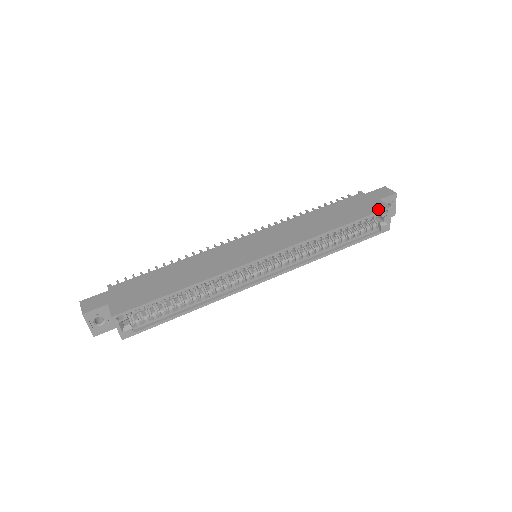
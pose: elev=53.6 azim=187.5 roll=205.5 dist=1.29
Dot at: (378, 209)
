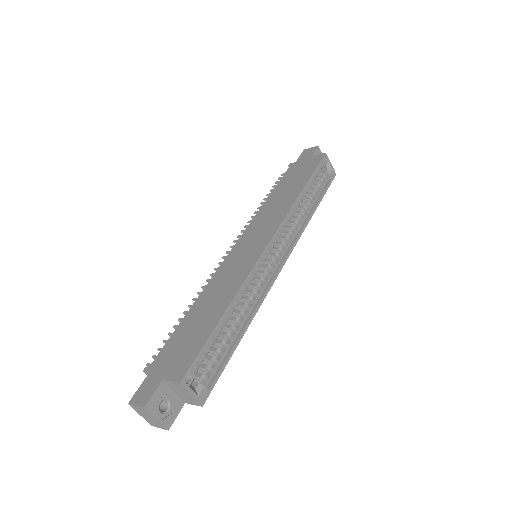
Dot at: (318, 160)
